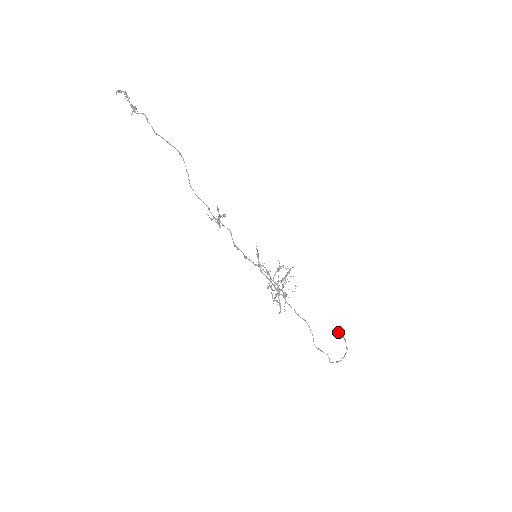
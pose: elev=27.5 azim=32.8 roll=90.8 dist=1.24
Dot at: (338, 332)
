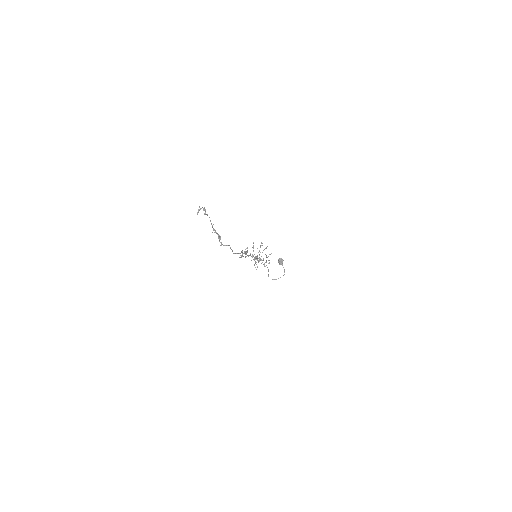
Dot at: (280, 263)
